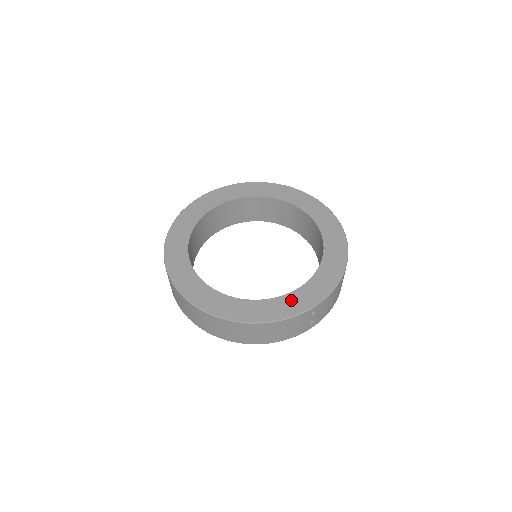
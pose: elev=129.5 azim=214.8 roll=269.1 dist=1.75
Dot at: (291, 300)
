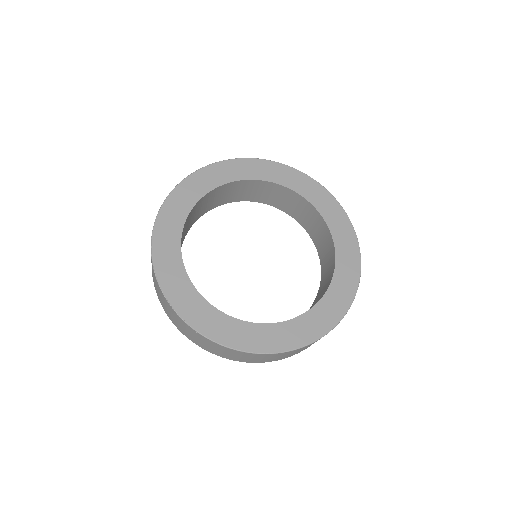
Dot at: (325, 308)
